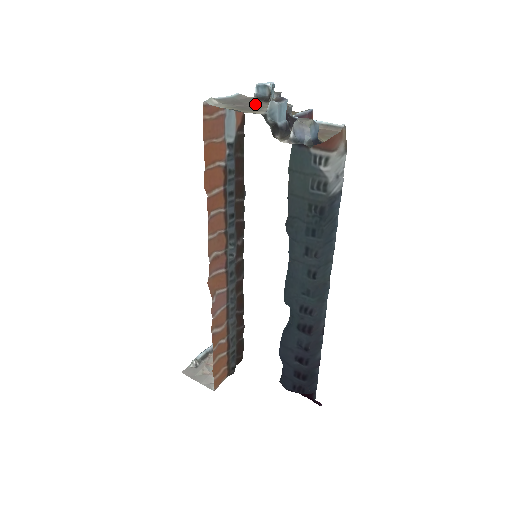
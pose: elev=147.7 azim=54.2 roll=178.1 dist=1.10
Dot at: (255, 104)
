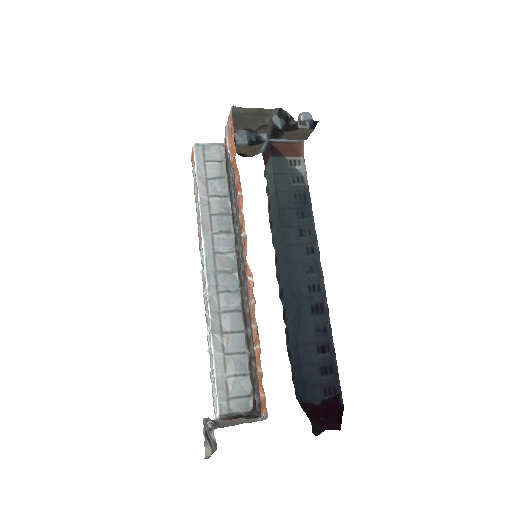
Dot at: (253, 122)
